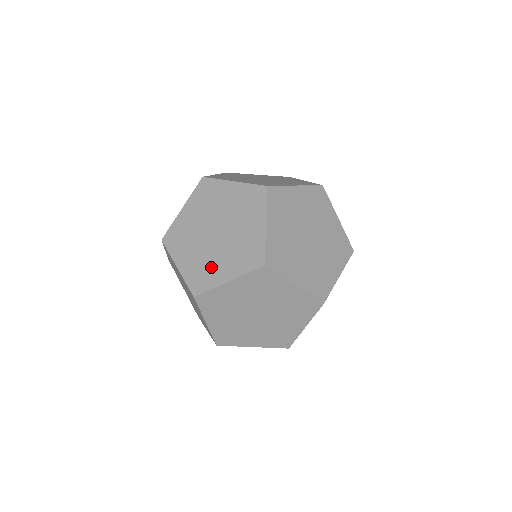
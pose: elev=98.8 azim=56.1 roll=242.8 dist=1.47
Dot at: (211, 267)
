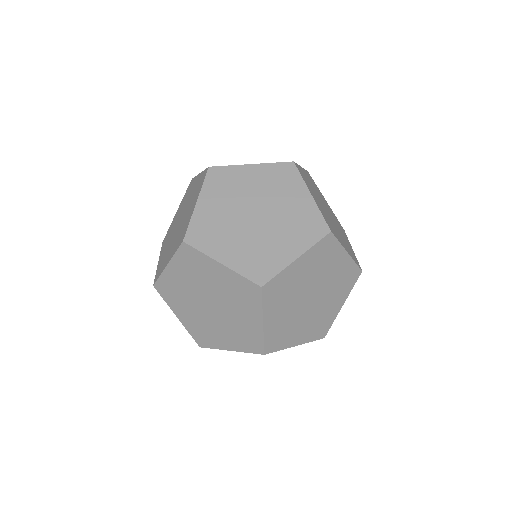
Dot at: (167, 255)
